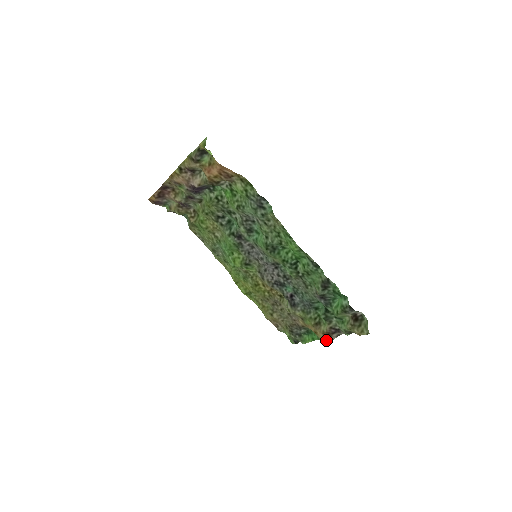
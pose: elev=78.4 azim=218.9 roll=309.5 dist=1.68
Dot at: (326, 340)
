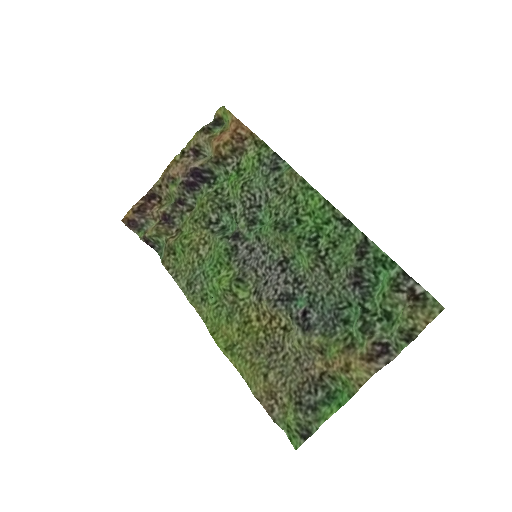
Dot at: (367, 375)
